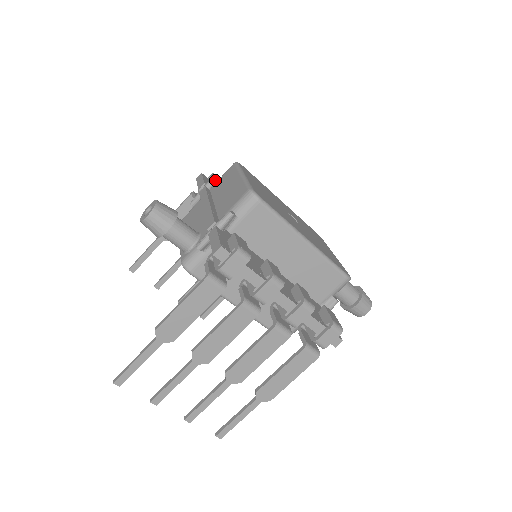
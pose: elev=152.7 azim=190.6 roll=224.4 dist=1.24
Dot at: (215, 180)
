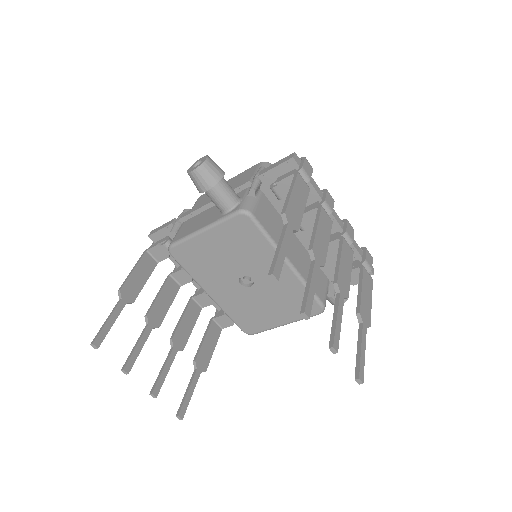
Dot at: occluded
